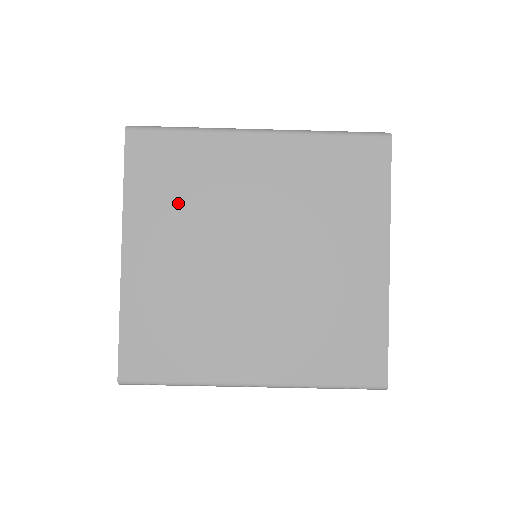
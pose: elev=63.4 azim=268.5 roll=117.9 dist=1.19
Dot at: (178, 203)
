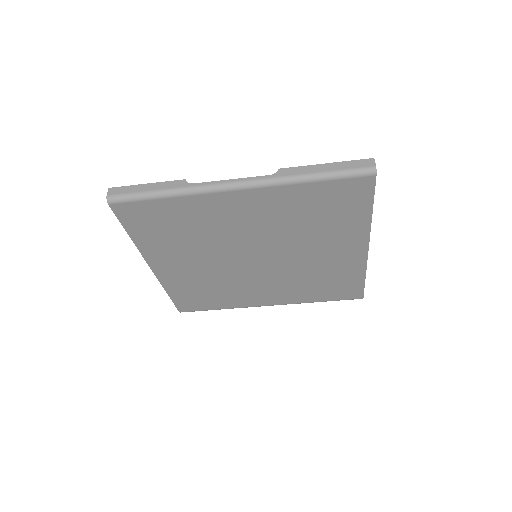
Dot at: (181, 240)
